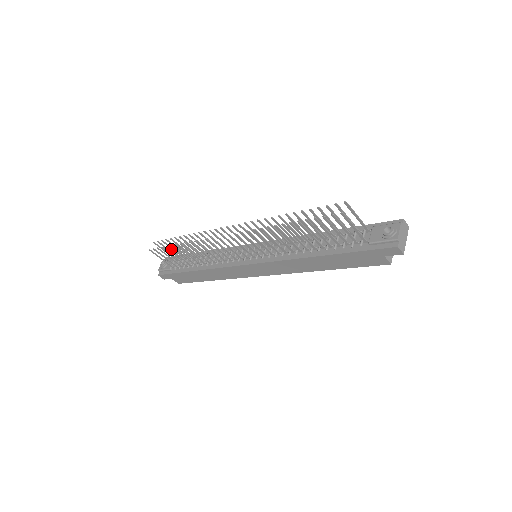
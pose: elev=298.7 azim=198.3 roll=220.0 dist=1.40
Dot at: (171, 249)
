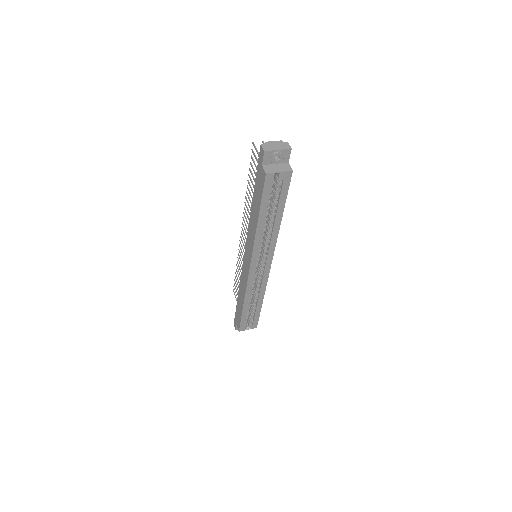
Dot at: occluded
